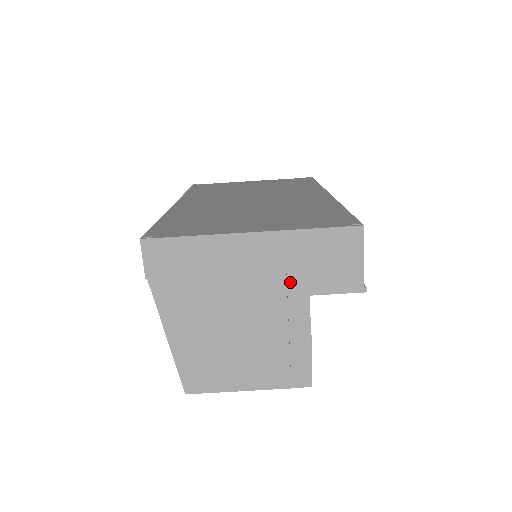
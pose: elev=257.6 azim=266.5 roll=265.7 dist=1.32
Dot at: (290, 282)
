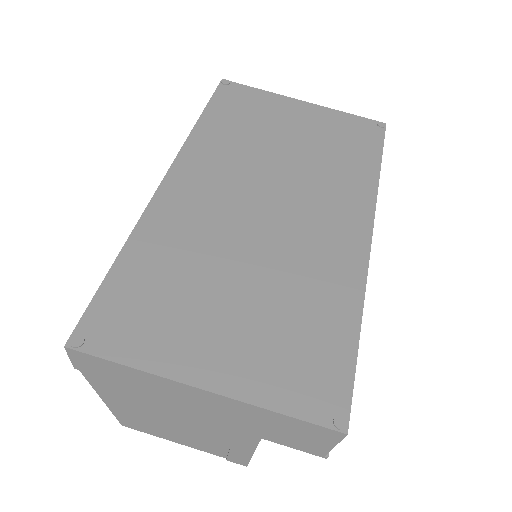
Dot at: (242, 426)
